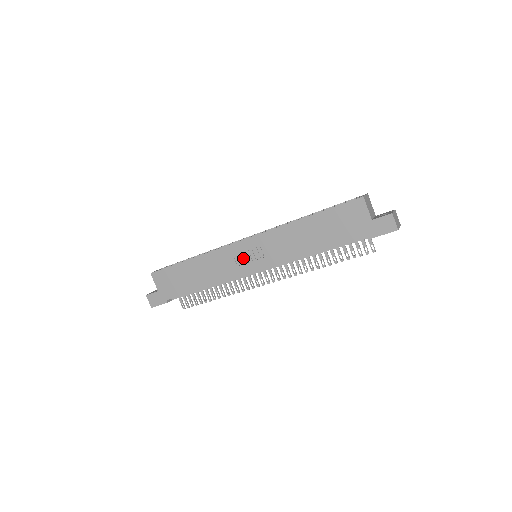
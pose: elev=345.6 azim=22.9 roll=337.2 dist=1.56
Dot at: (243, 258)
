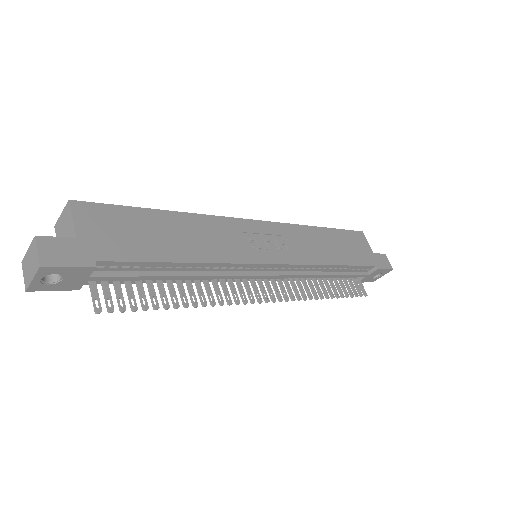
Dot at: (257, 241)
